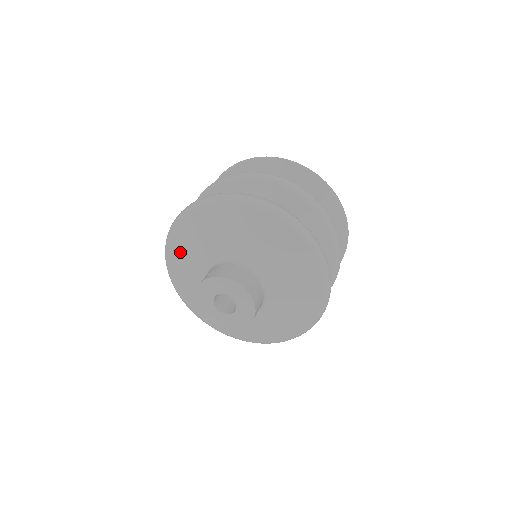
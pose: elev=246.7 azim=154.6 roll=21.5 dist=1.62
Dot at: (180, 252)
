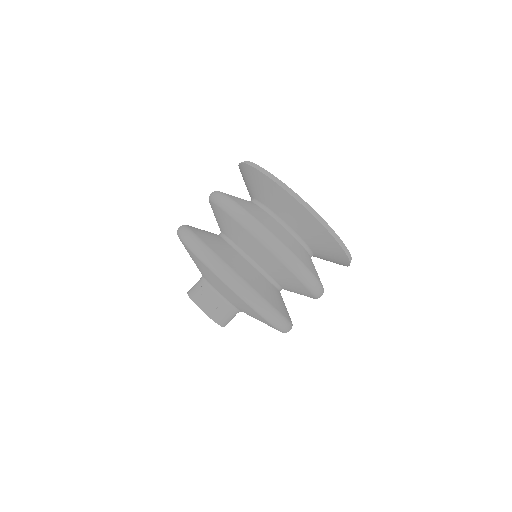
Dot at: occluded
